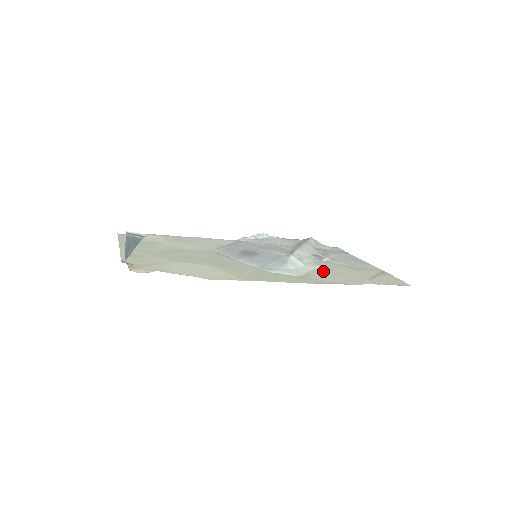
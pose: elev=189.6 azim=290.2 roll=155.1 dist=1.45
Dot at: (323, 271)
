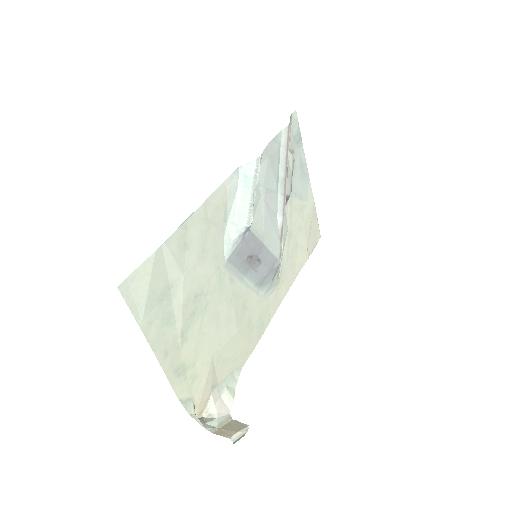
Dot at: (288, 249)
